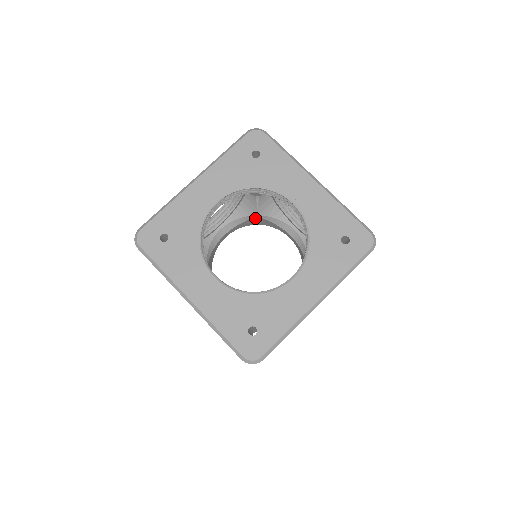
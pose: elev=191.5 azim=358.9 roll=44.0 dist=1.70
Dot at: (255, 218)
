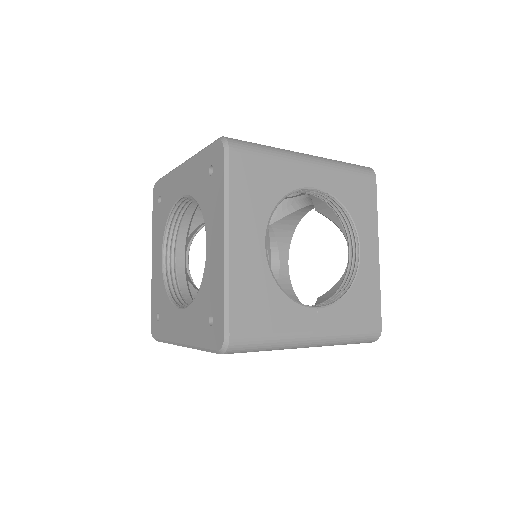
Dot at: (275, 227)
